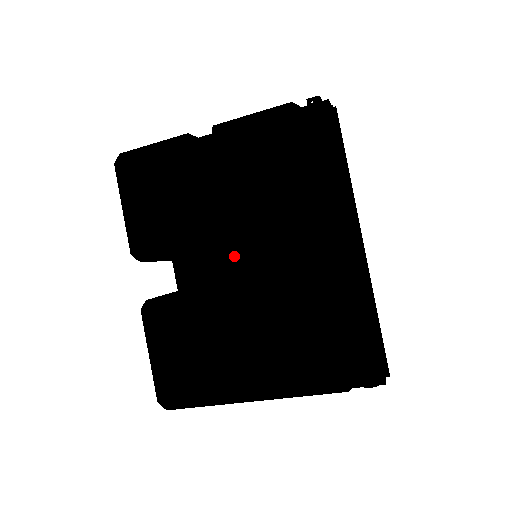
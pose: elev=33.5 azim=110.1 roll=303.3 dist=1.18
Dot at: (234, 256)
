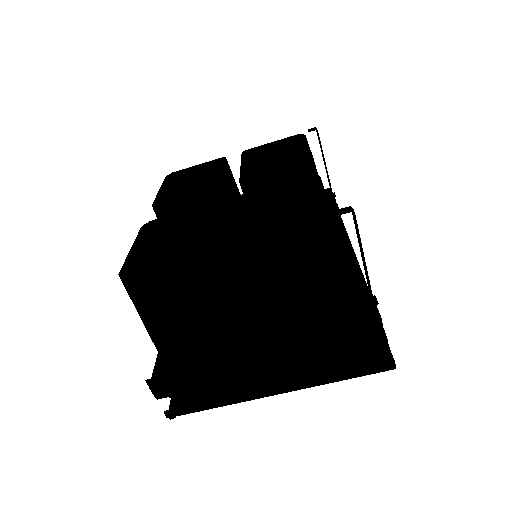
Dot at: occluded
